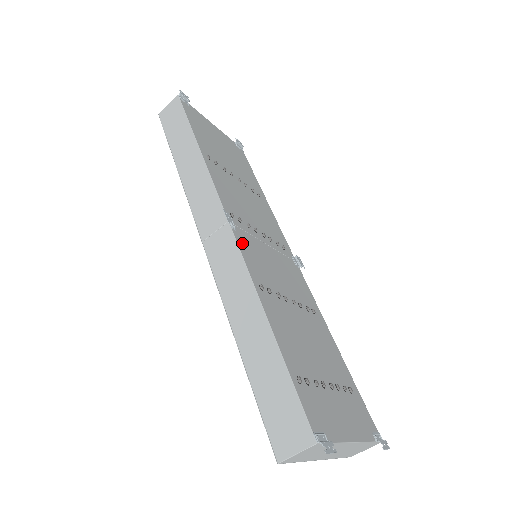
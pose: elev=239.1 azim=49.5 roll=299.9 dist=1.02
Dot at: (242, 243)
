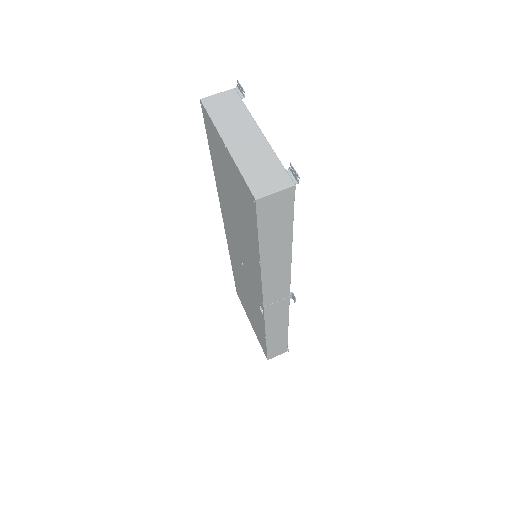
Dot at: occluded
